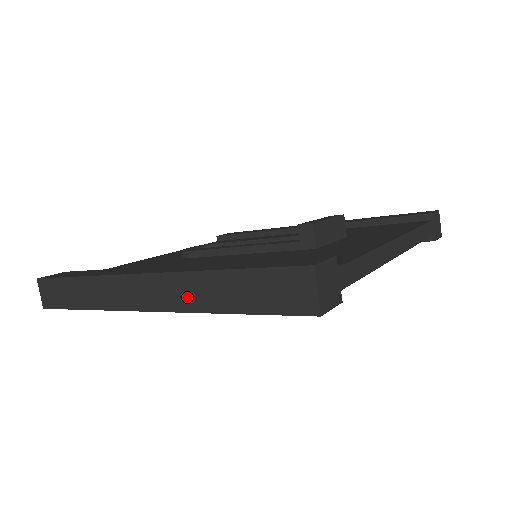
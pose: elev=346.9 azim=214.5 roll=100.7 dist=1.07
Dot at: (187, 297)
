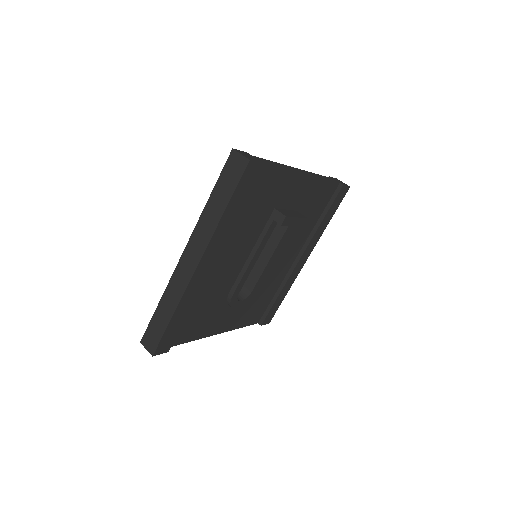
Dot at: (206, 231)
